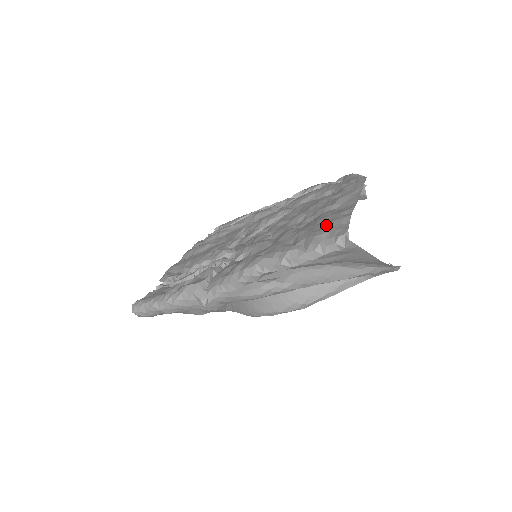
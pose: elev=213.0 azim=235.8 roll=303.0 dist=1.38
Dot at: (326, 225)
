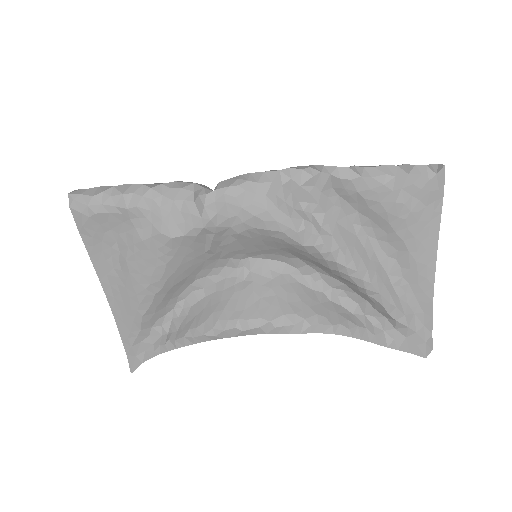
Dot at: occluded
